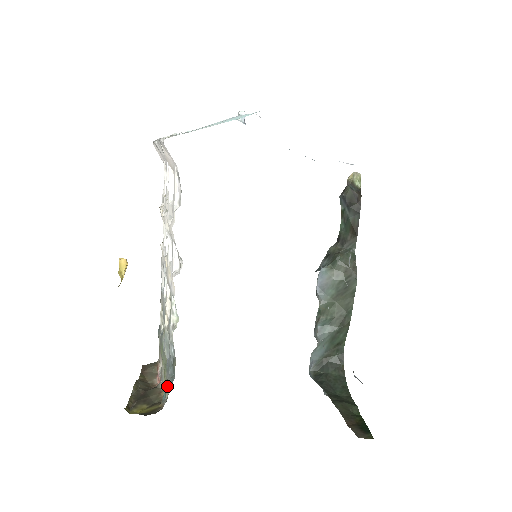
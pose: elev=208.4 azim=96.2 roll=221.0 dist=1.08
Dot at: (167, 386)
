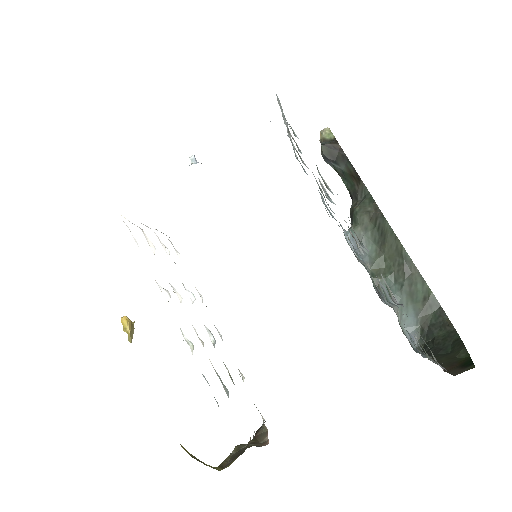
Dot at: occluded
